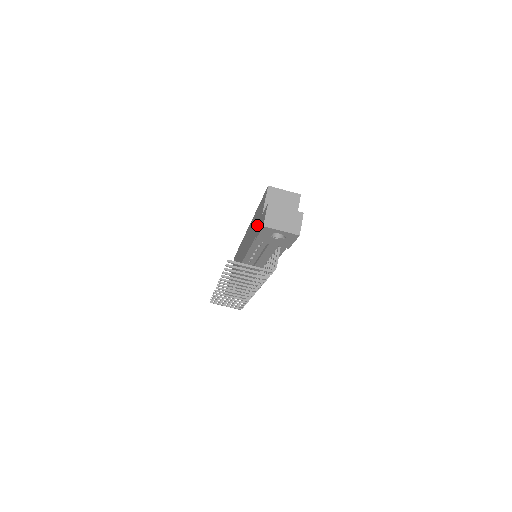
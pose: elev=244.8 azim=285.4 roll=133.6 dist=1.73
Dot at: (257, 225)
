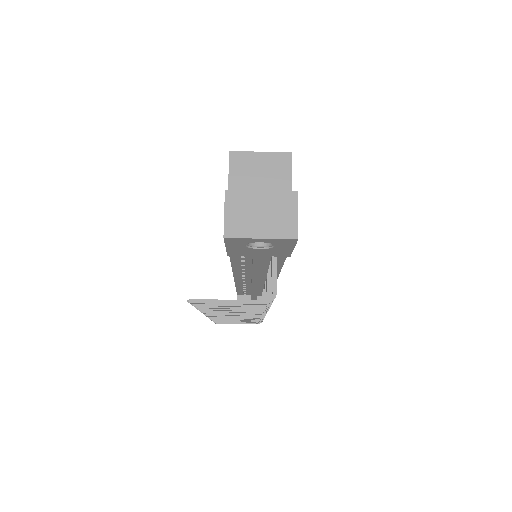
Dot at: occluded
